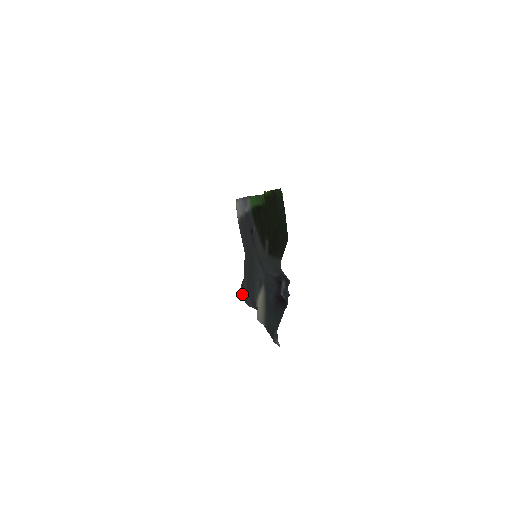
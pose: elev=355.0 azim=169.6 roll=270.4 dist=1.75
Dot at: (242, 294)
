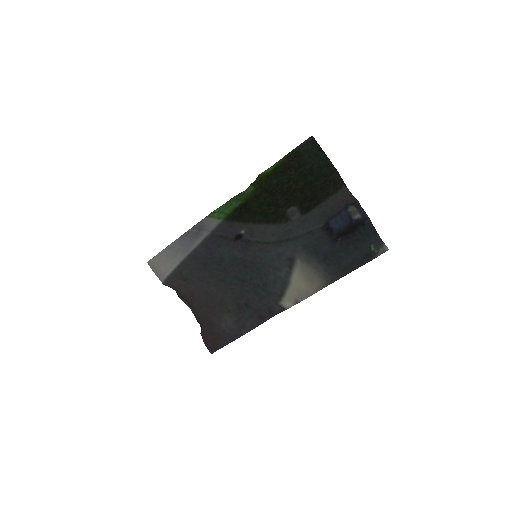
Dot at: (215, 347)
